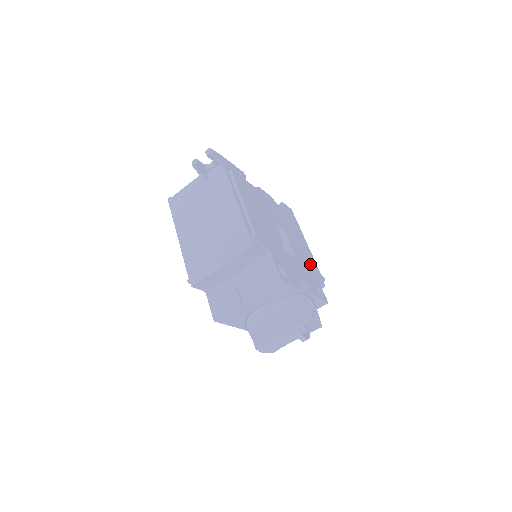
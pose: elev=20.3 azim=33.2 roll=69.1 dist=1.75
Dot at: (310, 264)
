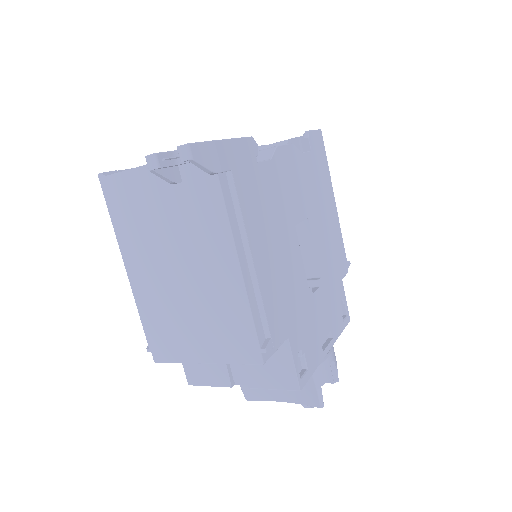
Dot at: (336, 259)
